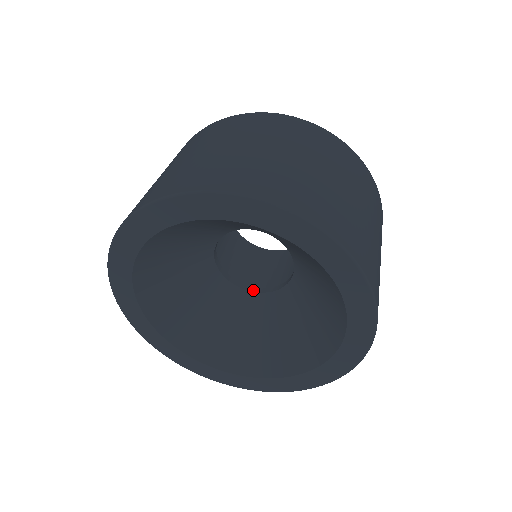
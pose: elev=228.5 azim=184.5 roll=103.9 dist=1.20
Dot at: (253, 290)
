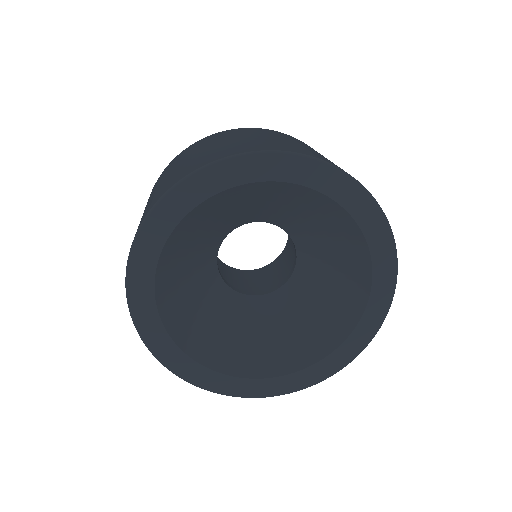
Dot at: (247, 293)
